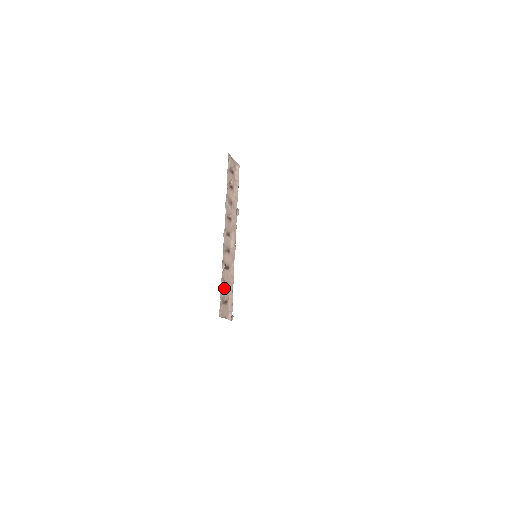
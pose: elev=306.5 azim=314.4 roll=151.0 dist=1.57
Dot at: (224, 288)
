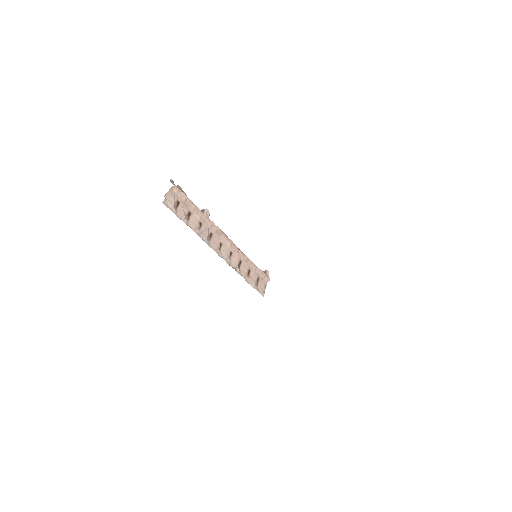
Dot at: (250, 277)
